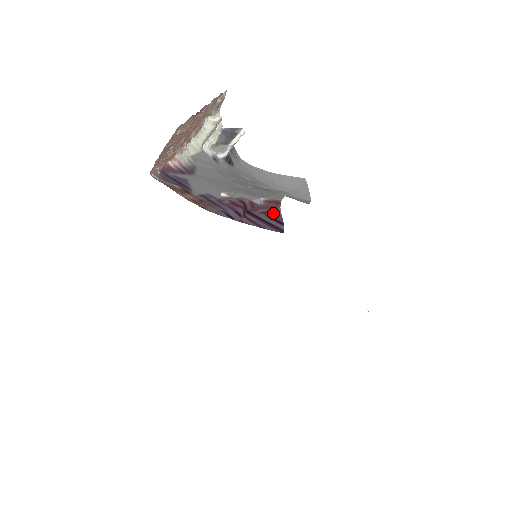
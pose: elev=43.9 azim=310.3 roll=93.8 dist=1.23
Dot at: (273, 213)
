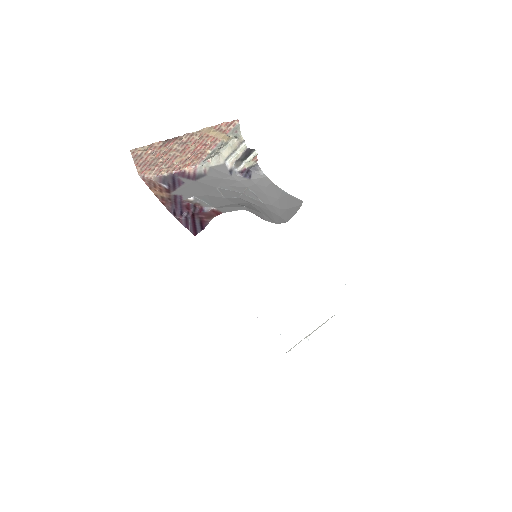
Dot at: (205, 220)
